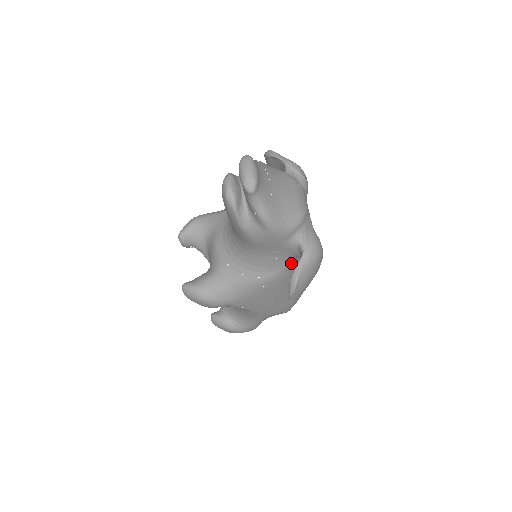
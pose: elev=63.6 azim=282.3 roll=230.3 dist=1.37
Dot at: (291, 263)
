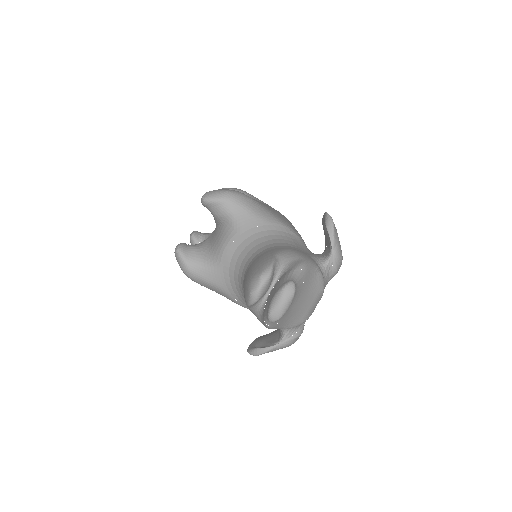
Dot at: occluded
